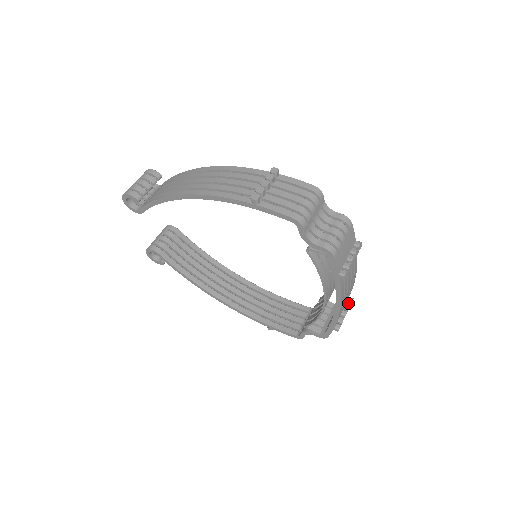
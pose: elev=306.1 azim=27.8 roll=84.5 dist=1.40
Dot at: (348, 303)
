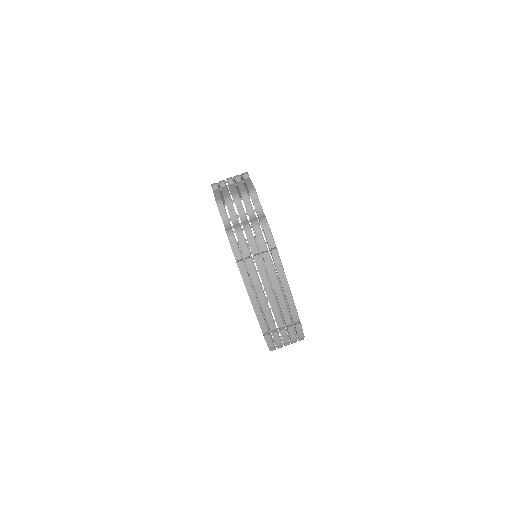
Dot at: occluded
